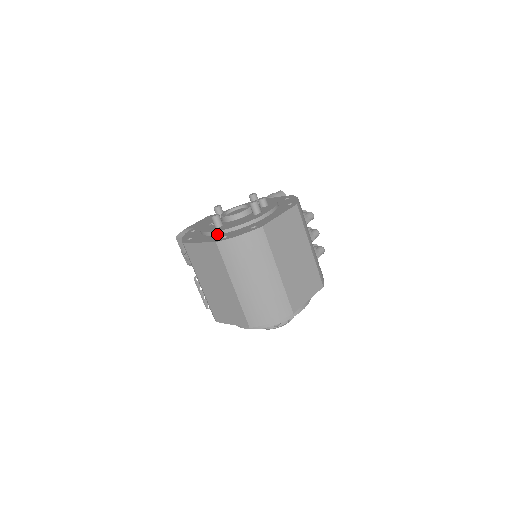
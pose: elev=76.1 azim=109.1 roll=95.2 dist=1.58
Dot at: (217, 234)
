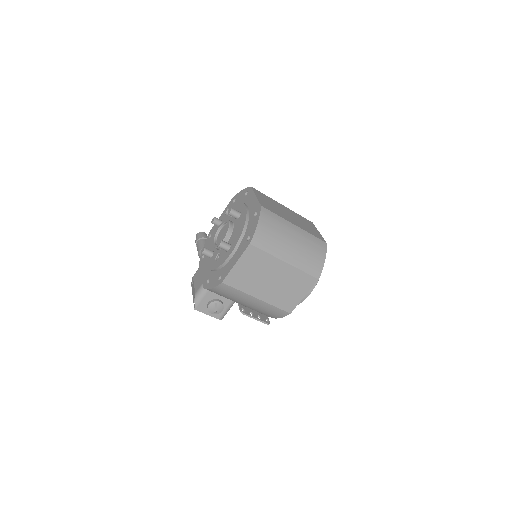
Dot at: (237, 248)
